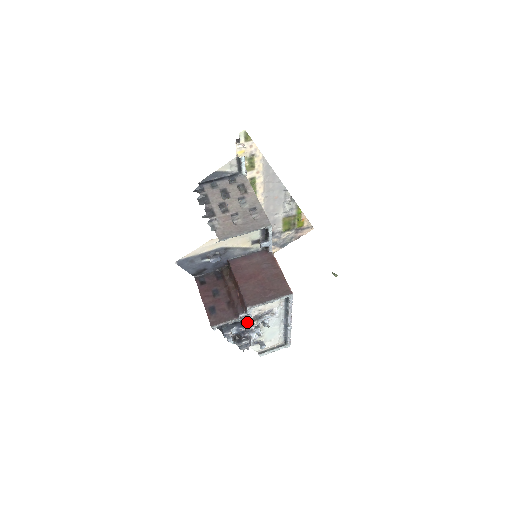
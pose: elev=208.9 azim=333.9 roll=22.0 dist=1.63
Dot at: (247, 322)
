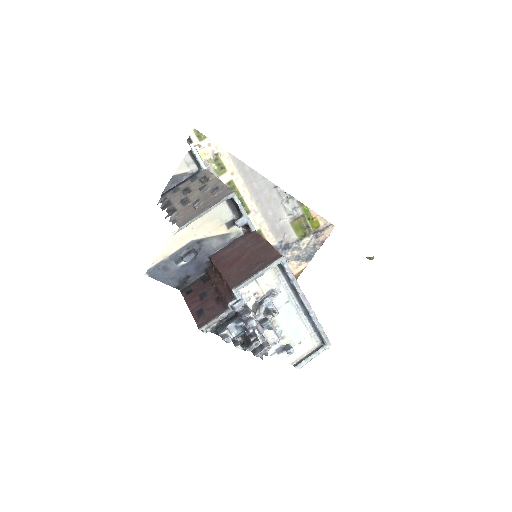
Dot at: (242, 311)
